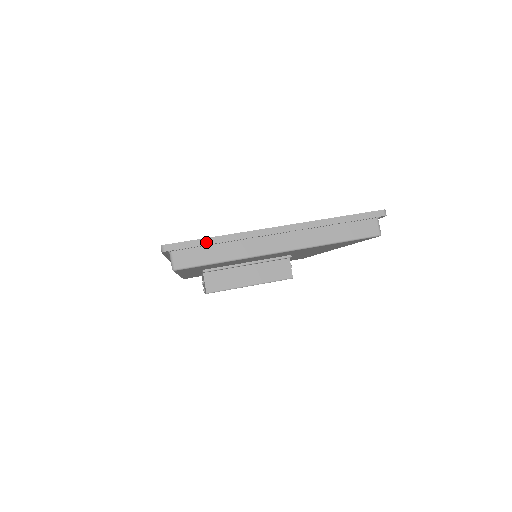
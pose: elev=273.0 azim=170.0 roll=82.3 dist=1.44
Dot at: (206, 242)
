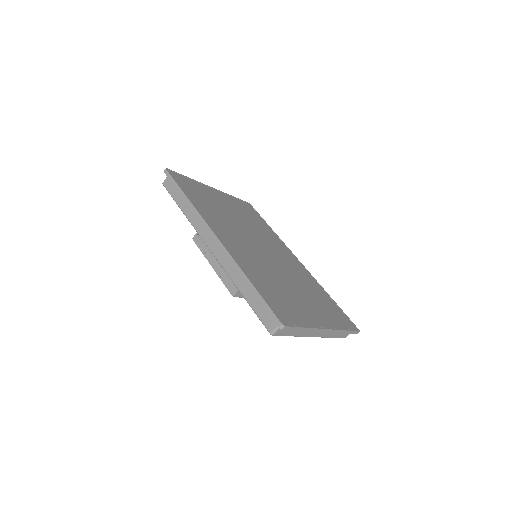
Dot at: (300, 329)
